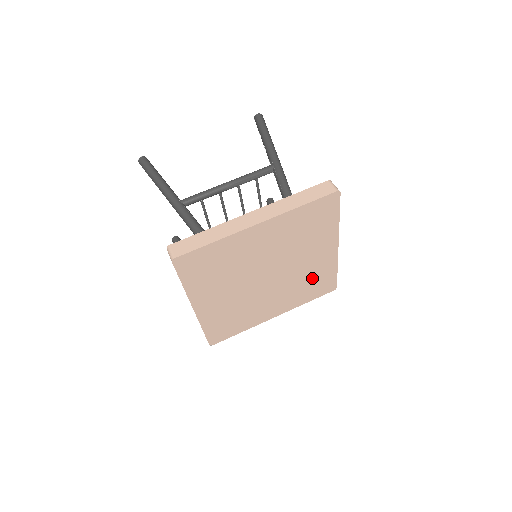
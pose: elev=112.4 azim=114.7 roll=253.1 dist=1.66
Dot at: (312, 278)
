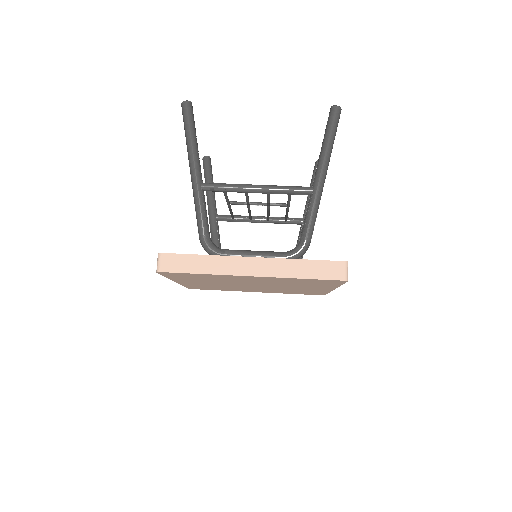
Dot at: (301, 291)
